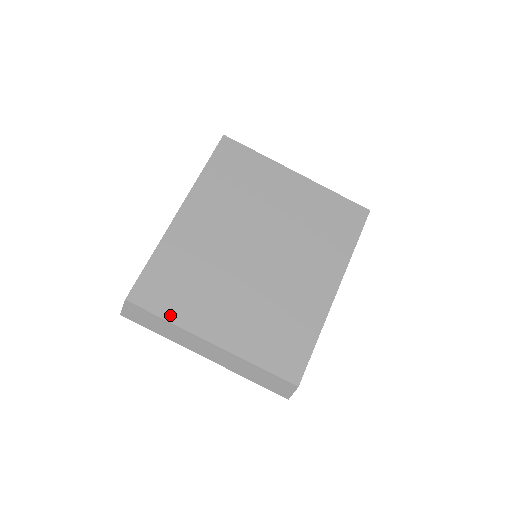
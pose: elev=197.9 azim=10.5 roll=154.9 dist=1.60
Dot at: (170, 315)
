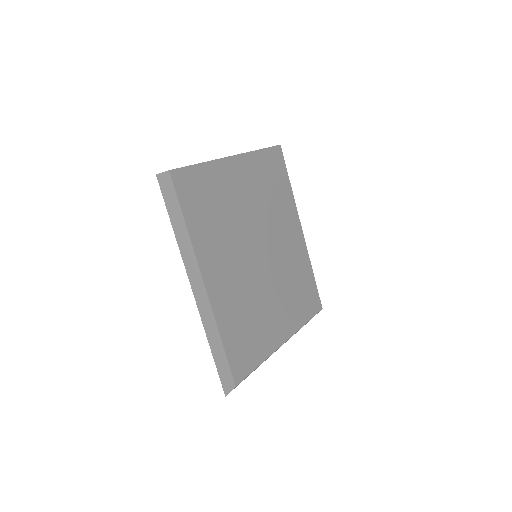
Dot at: (260, 358)
